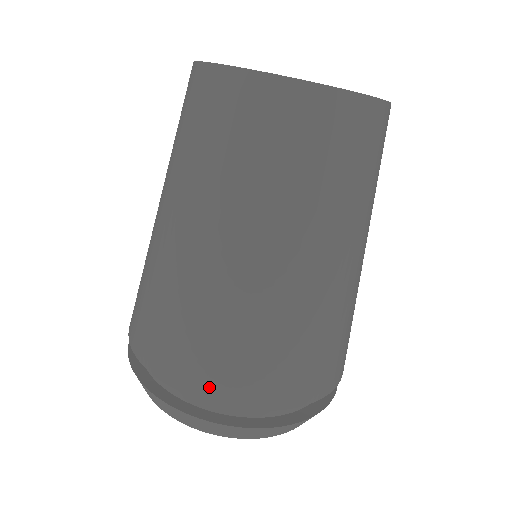
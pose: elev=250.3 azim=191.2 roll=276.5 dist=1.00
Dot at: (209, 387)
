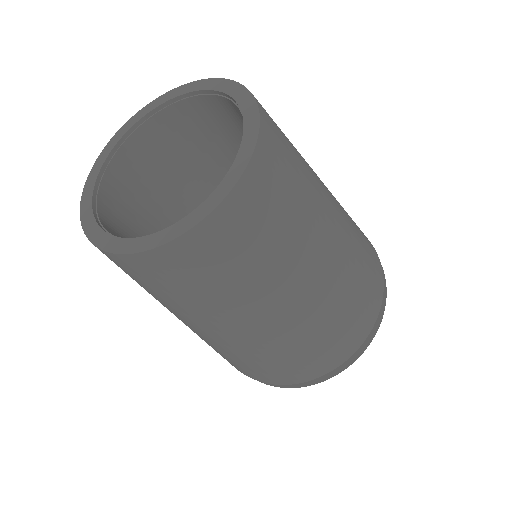
Dot at: (349, 349)
